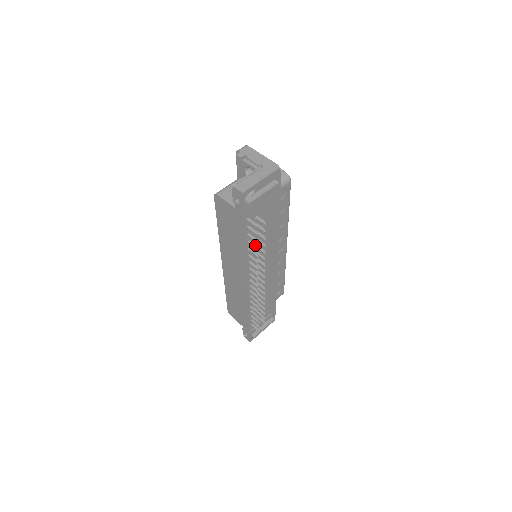
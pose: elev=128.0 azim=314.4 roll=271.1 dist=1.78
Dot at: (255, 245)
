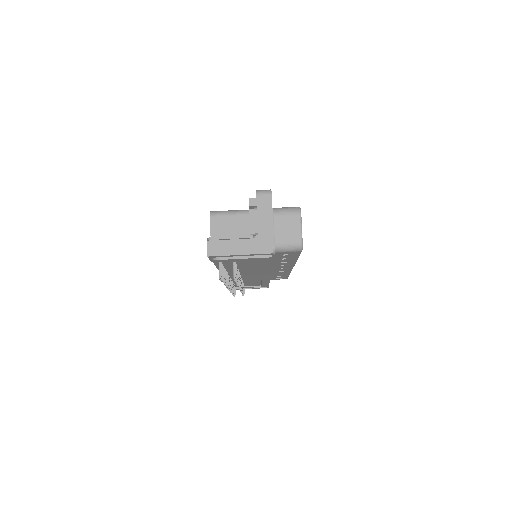
Dot at: occluded
